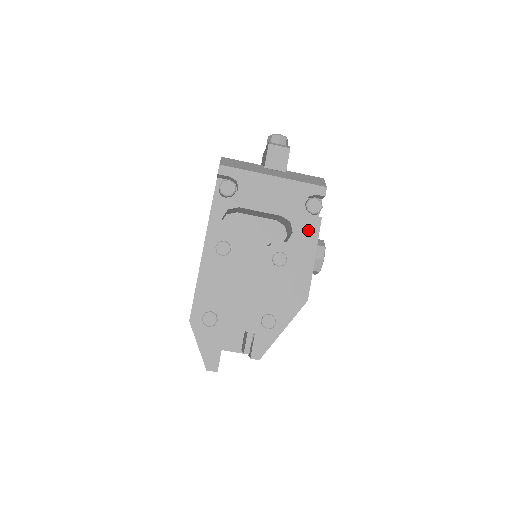
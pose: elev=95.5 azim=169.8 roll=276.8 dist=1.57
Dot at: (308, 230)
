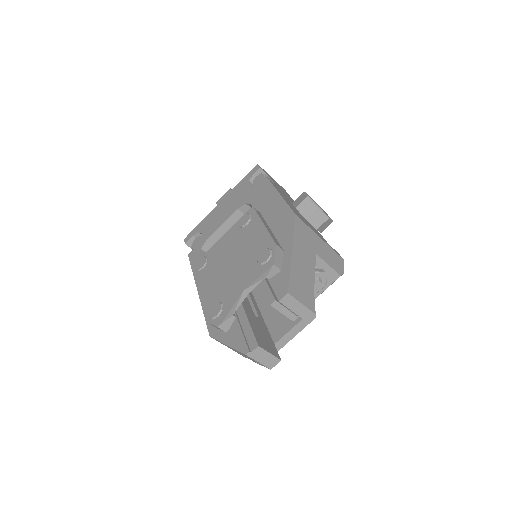
Dot at: (261, 191)
